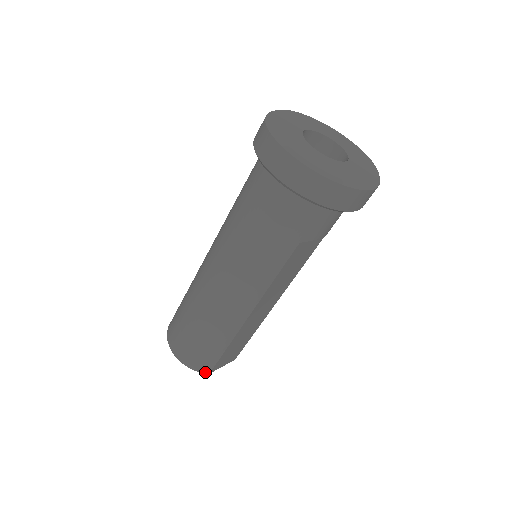
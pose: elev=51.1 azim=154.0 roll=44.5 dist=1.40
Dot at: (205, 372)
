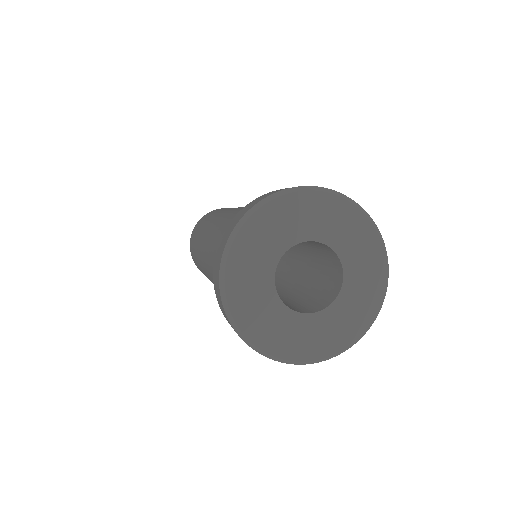
Dot at: occluded
